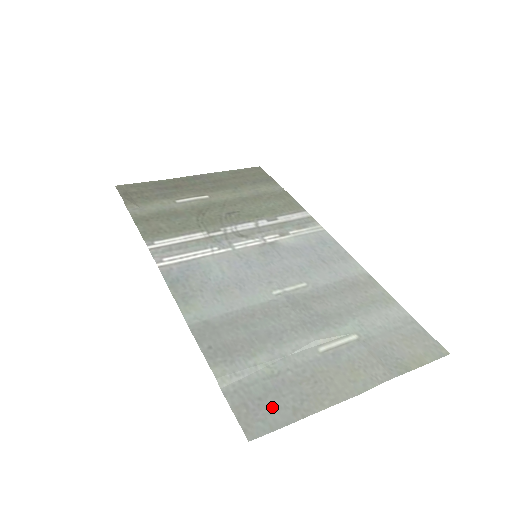
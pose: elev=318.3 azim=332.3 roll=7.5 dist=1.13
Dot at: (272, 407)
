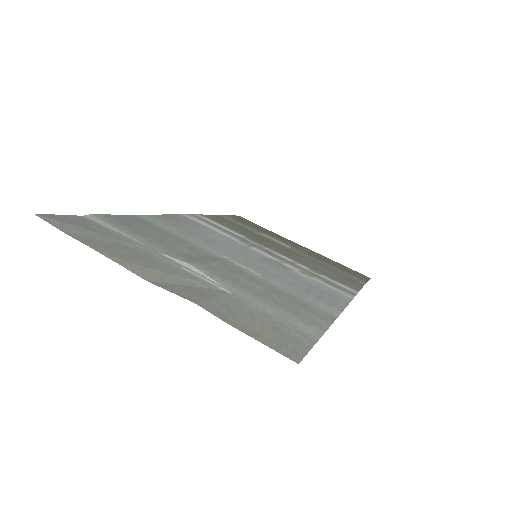
Dot at: (83, 231)
